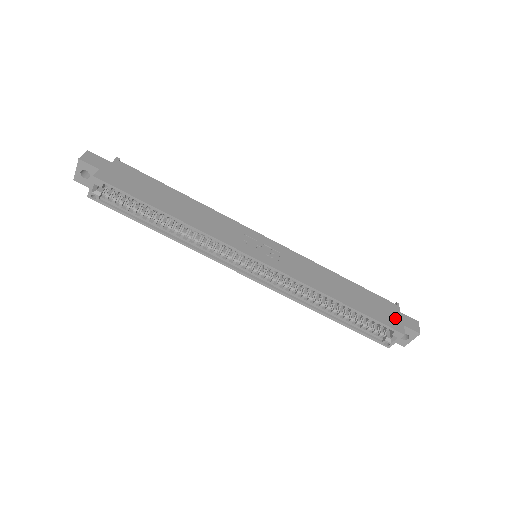
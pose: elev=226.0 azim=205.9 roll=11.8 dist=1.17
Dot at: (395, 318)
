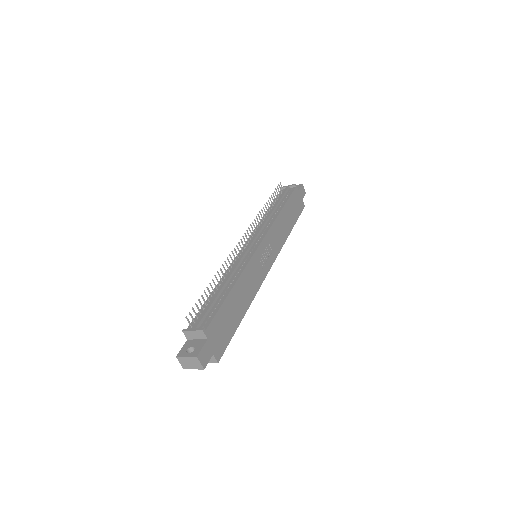
Dot at: (300, 200)
